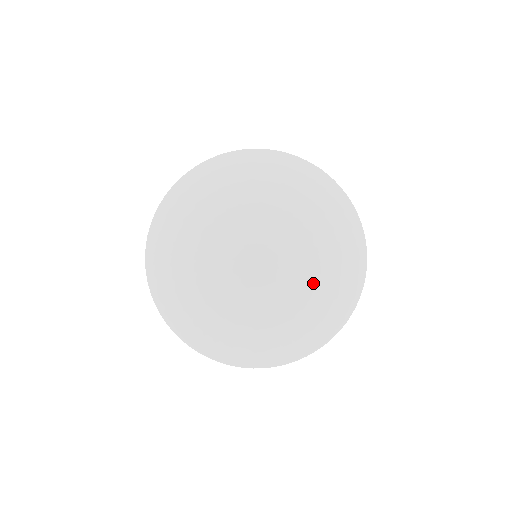
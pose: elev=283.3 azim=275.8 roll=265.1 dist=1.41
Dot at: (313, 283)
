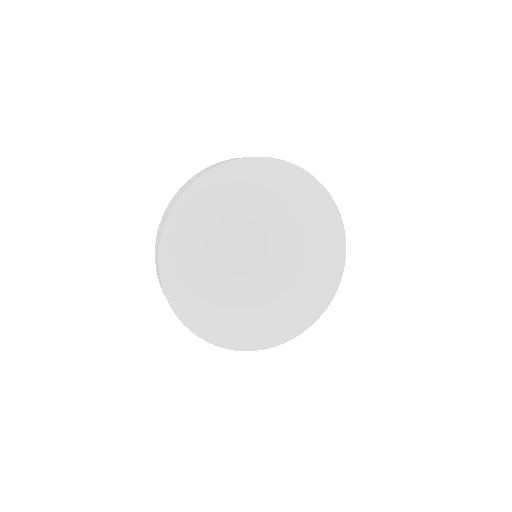
Dot at: (318, 257)
